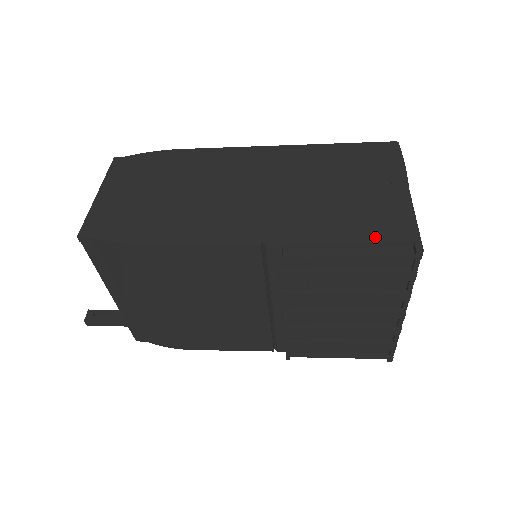
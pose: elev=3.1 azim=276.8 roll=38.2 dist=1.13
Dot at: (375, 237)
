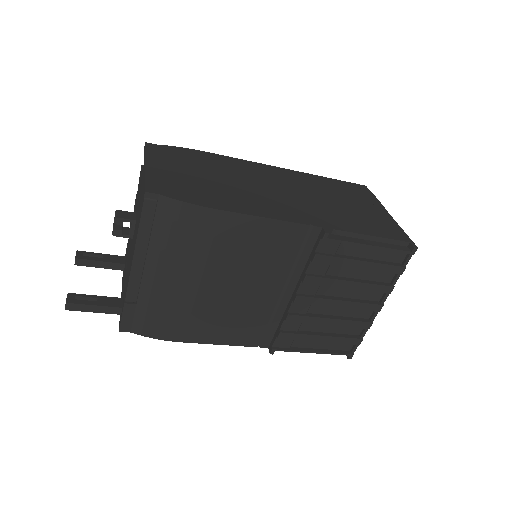
Dot at: (385, 235)
